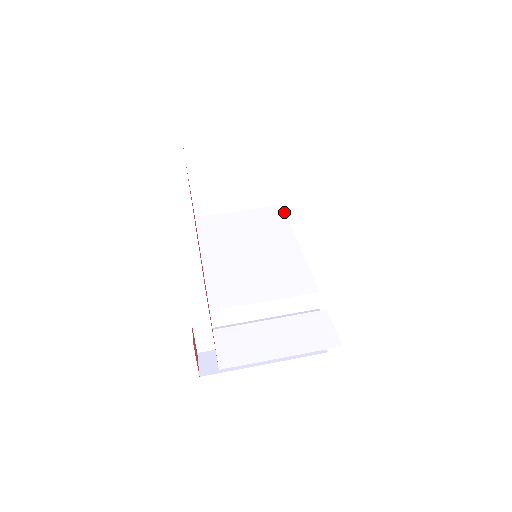
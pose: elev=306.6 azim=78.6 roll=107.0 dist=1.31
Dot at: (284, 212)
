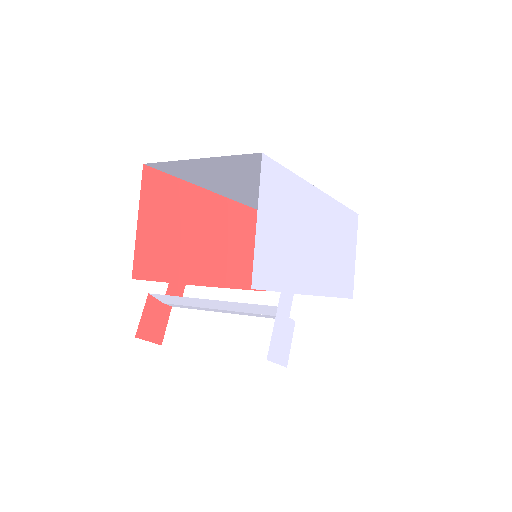
Dot at: occluded
